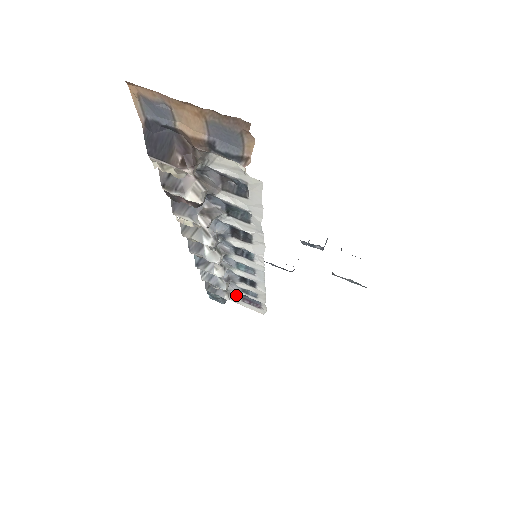
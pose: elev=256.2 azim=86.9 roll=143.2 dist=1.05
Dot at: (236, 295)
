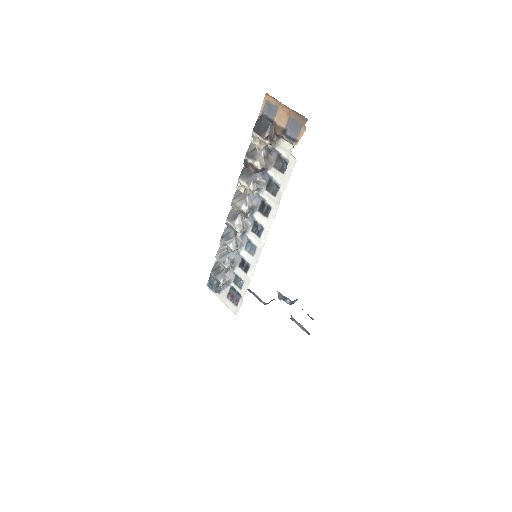
Dot at: (226, 288)
